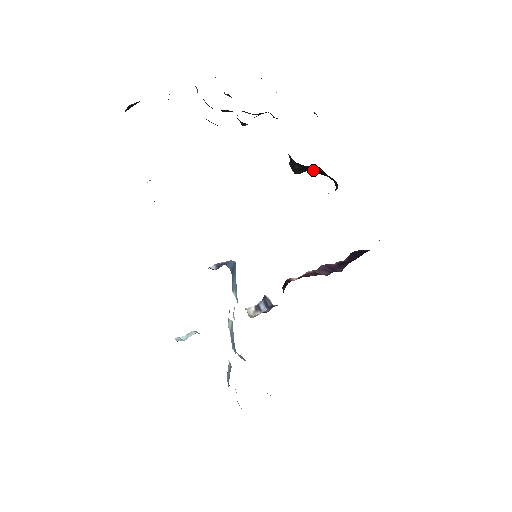
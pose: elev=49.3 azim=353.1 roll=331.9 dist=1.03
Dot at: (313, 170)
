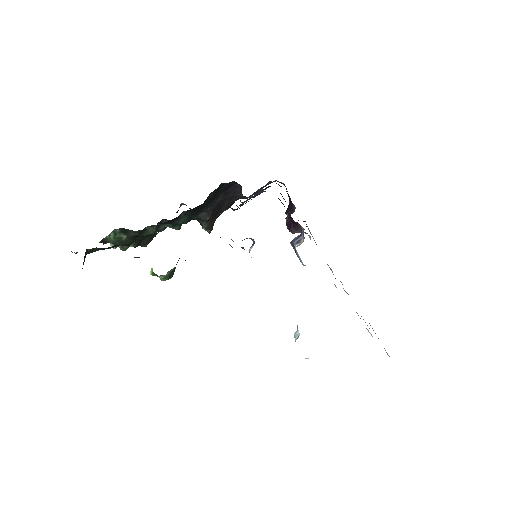
Dot at: (218, 205)
